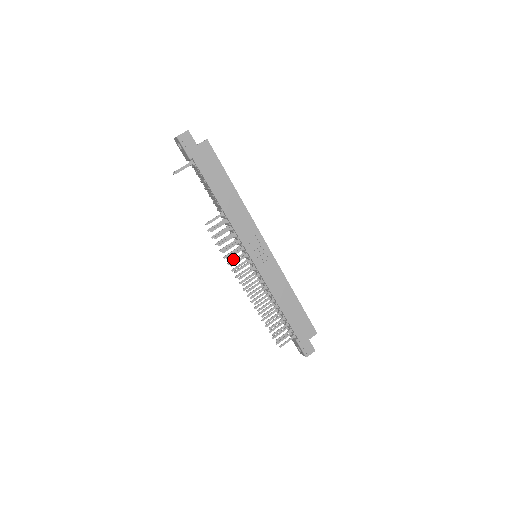
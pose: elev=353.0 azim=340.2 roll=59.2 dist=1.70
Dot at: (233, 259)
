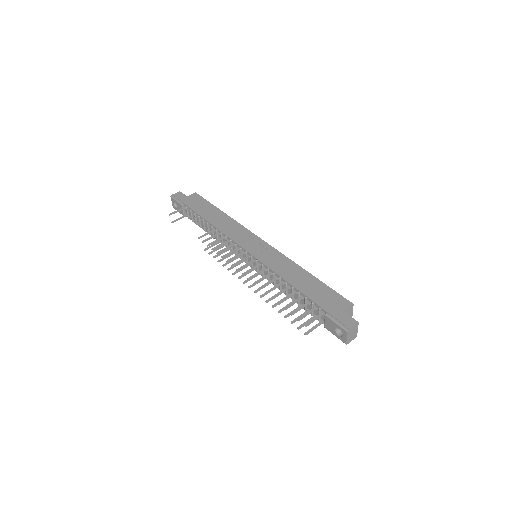
Dot at: occluded
